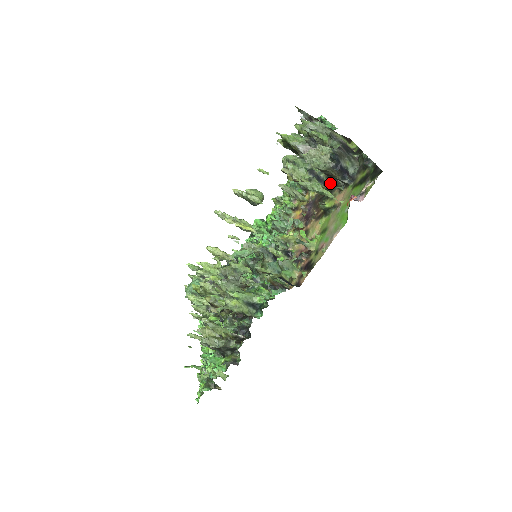
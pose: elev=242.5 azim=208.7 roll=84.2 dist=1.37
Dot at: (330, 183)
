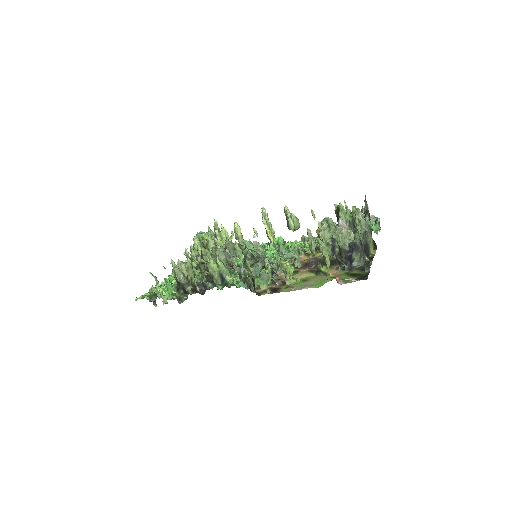
Dot at: (337, 258)
